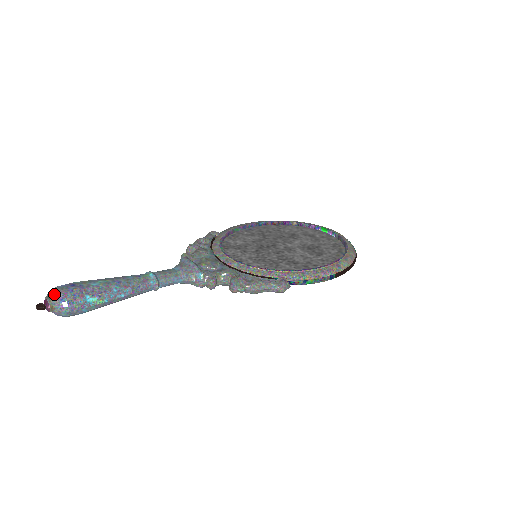
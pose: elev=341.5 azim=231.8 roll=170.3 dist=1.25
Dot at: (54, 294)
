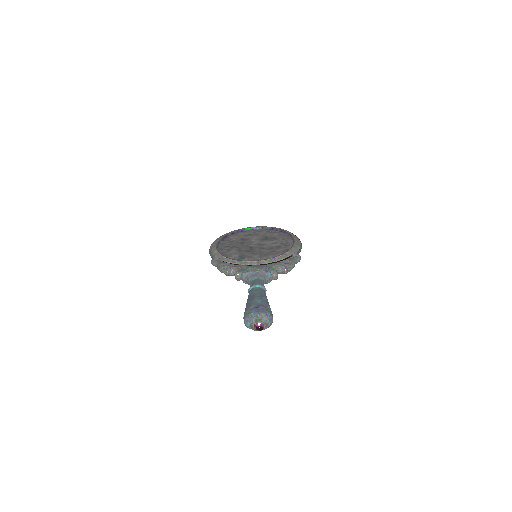
Dot at: (259, 316)
